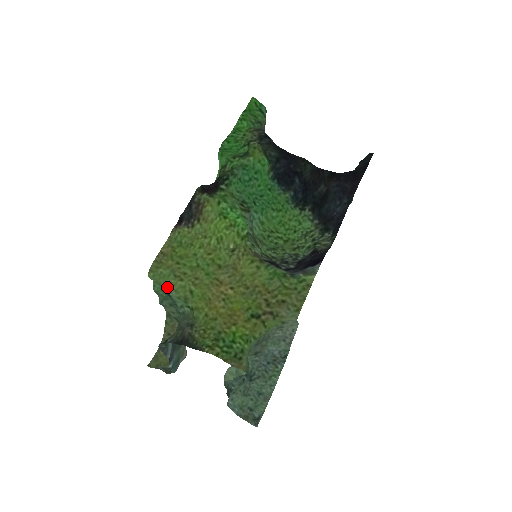
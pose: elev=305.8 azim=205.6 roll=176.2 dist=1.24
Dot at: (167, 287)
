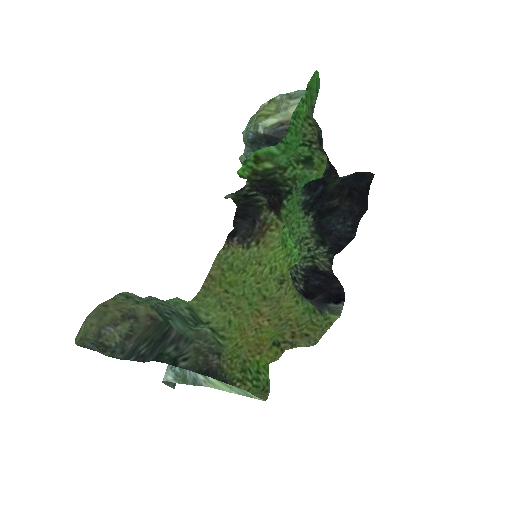
Dot at: (211, 319)
